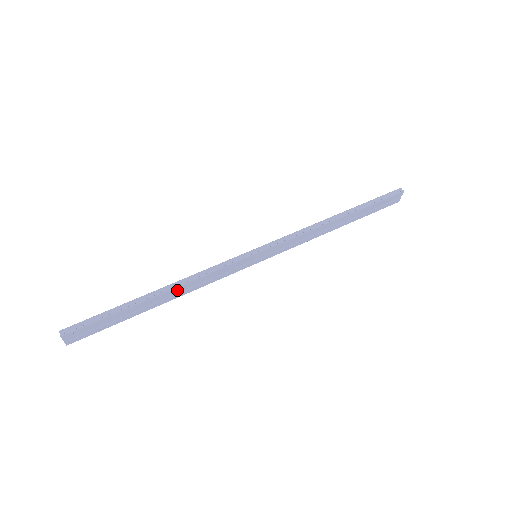
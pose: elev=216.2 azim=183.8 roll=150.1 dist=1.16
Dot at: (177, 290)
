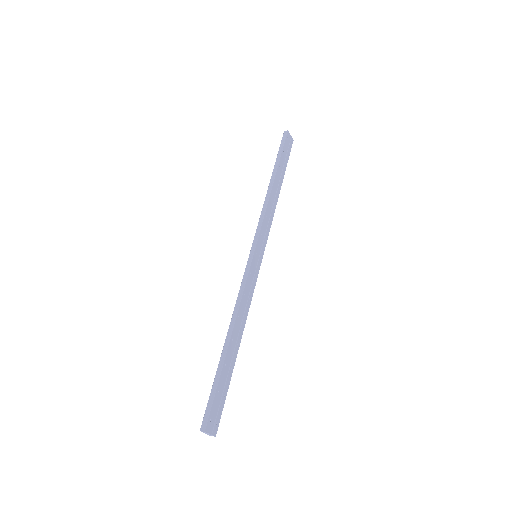
Dot at: (237, 325)
